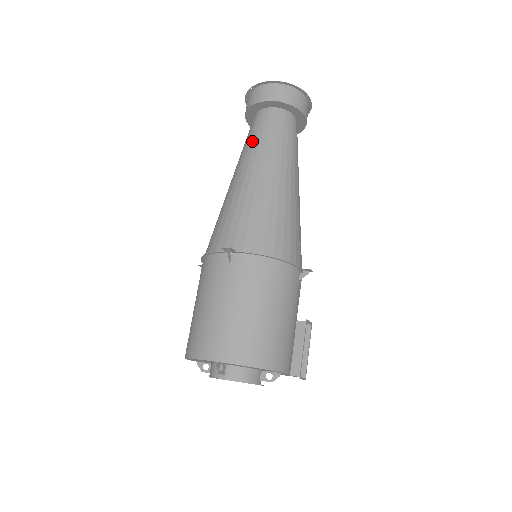
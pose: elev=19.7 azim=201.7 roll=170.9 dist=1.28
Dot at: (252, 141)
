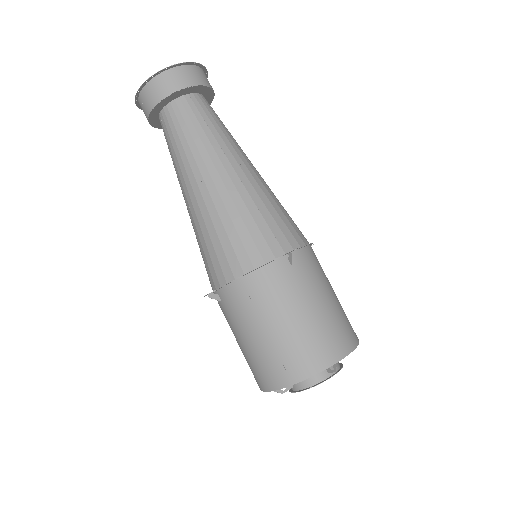
Dot at: (202, 135)
